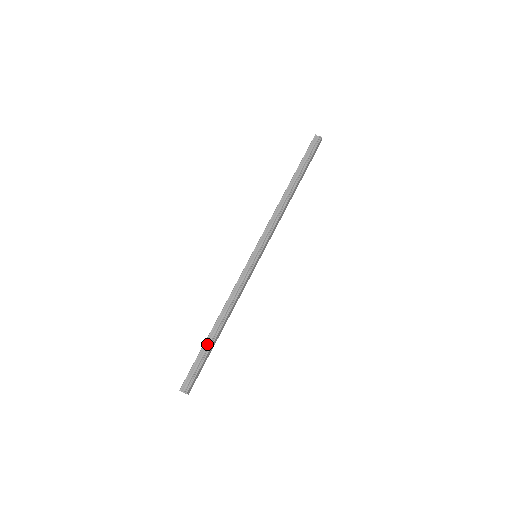
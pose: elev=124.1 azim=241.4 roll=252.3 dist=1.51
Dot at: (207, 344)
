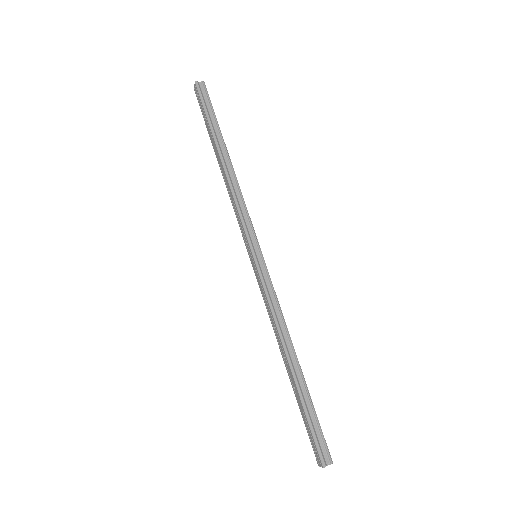
Dot at: (301, 391)
